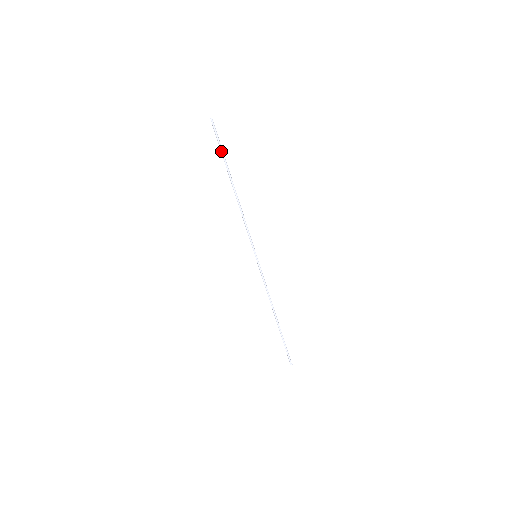
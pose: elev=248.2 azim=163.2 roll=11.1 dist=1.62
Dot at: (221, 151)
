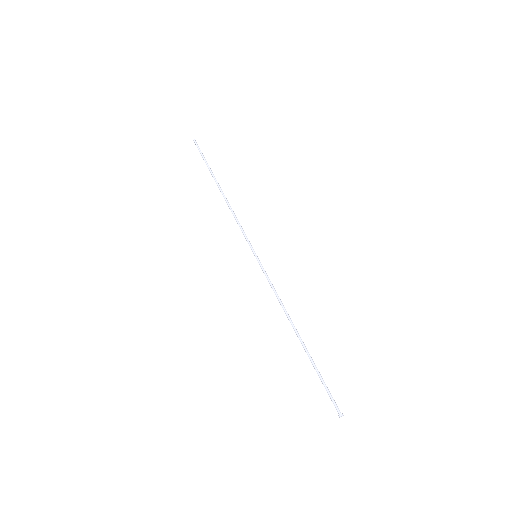
Dot at: (205, 162)
